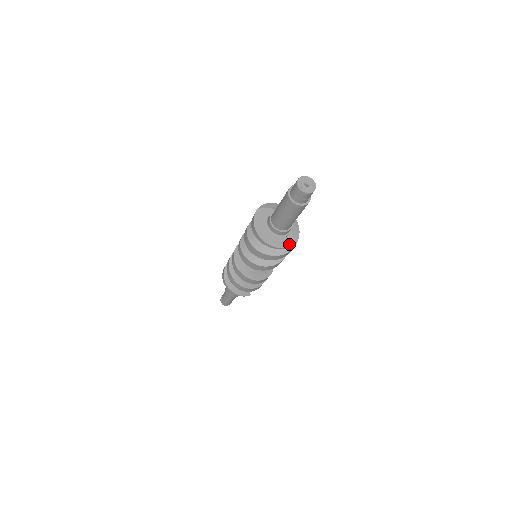
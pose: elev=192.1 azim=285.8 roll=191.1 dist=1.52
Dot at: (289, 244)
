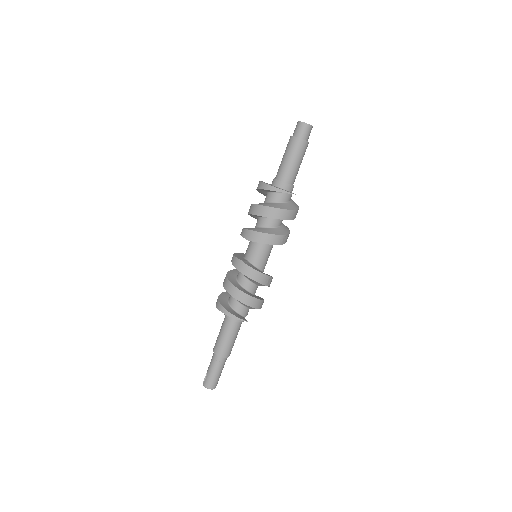
Dot at: occluded
